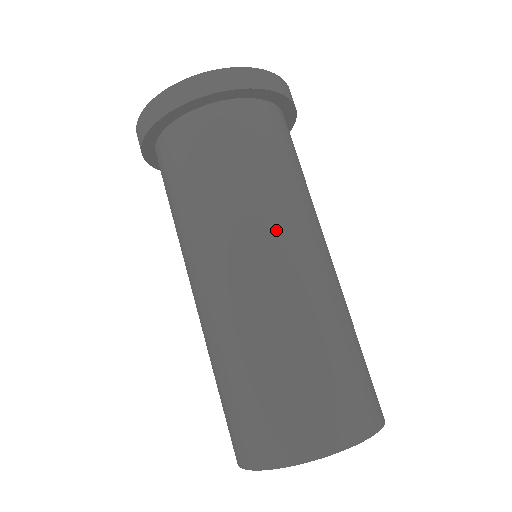
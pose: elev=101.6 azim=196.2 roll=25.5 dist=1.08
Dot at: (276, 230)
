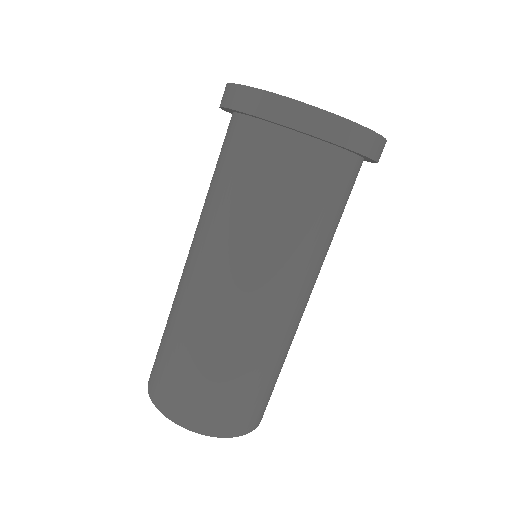
Dot at: (304, 281)
